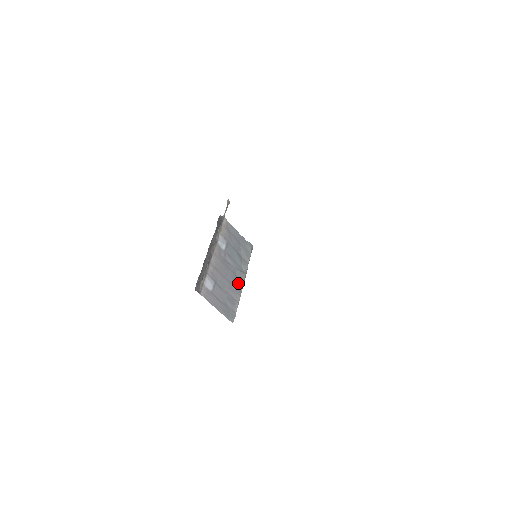
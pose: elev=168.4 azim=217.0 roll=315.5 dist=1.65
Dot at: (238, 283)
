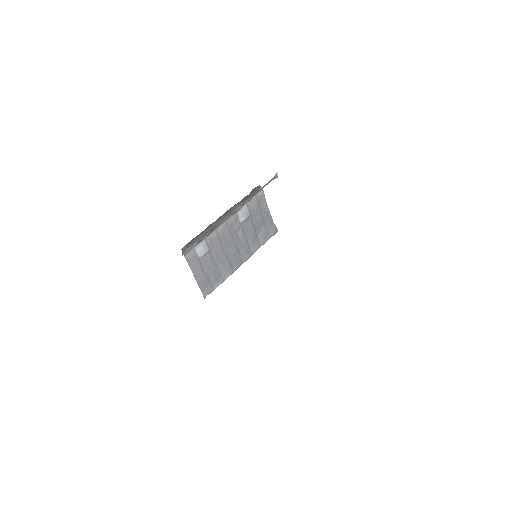
Dot at: (236, 261)
